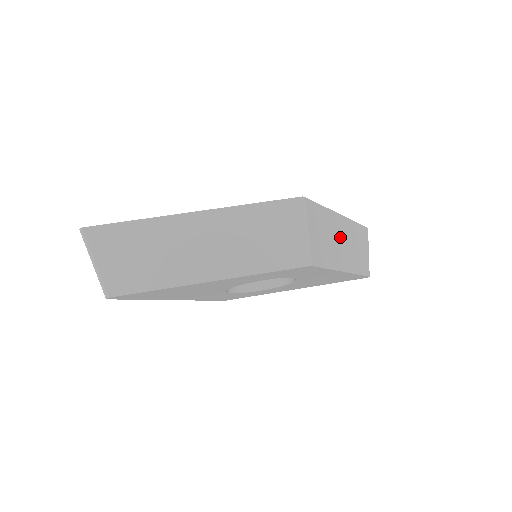
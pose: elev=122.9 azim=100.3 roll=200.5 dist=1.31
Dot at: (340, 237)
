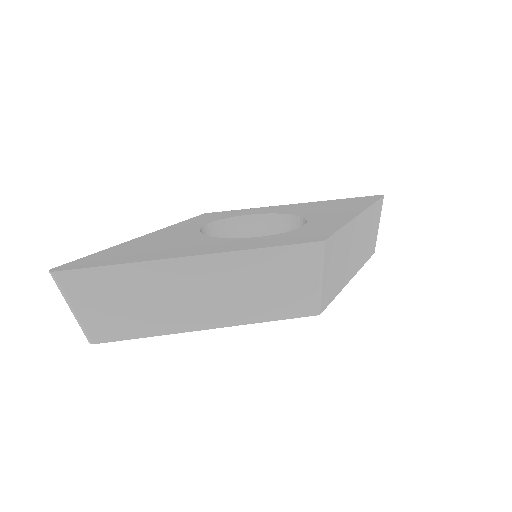
Dot at: (354, 243)
